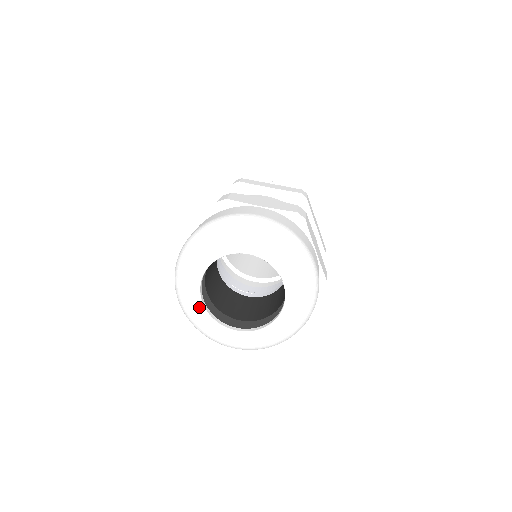
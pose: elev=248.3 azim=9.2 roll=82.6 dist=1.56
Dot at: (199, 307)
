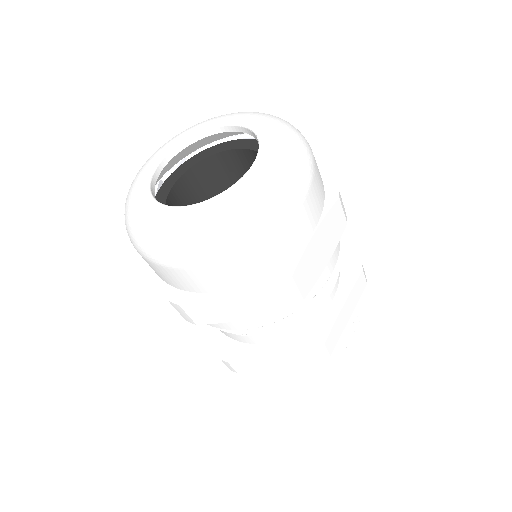
Dot at: (158, 157)
